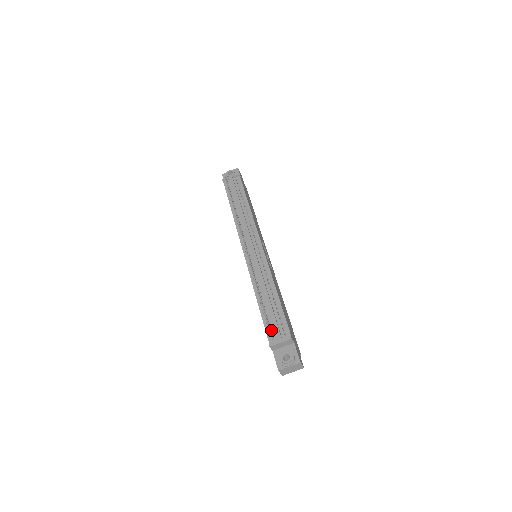
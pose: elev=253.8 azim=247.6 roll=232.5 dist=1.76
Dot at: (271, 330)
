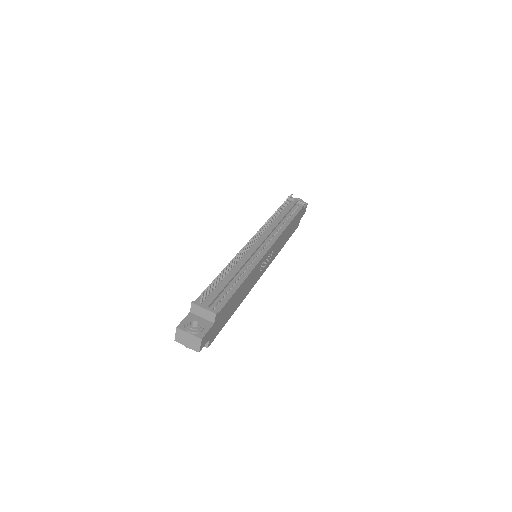
Dot at: (207, 296)
